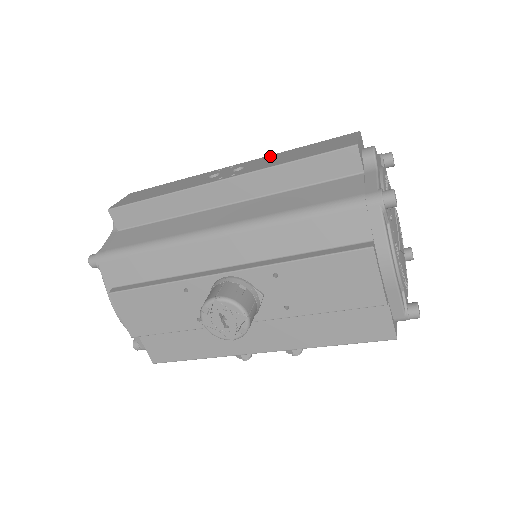
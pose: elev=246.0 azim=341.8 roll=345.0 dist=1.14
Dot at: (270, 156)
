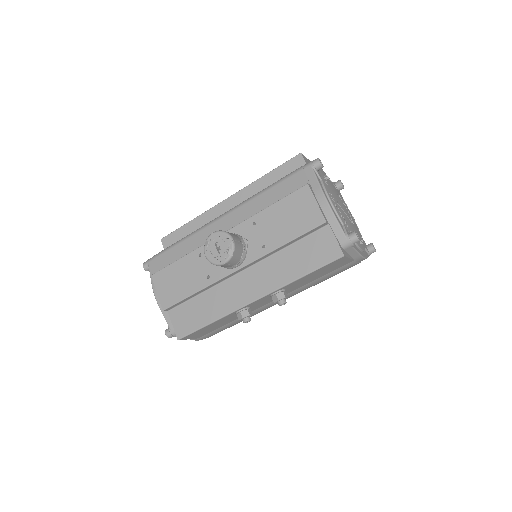
Dot at: occluded
